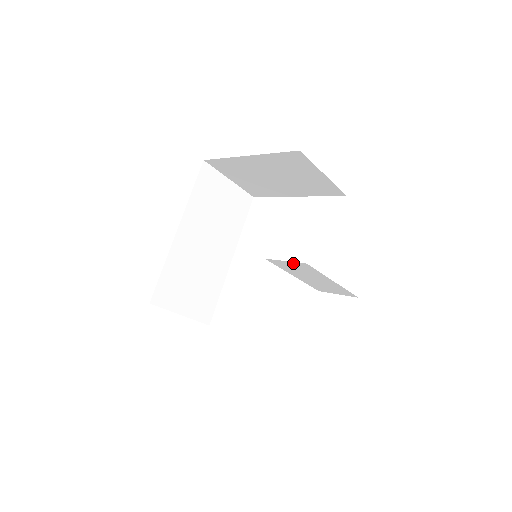
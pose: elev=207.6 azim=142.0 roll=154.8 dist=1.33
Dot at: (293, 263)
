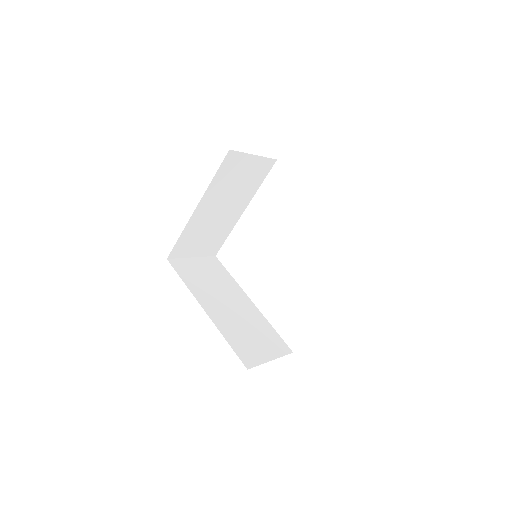
Dot at: occluded
